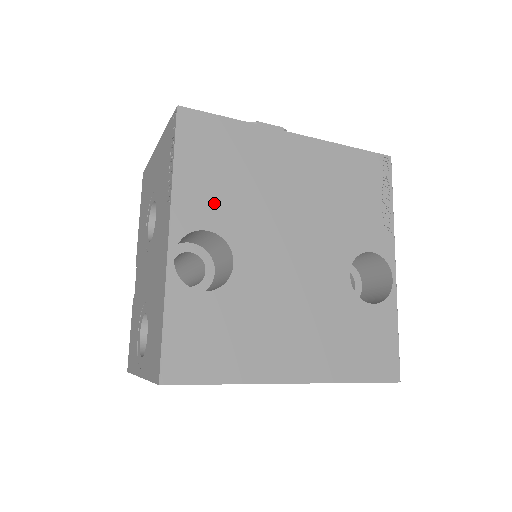
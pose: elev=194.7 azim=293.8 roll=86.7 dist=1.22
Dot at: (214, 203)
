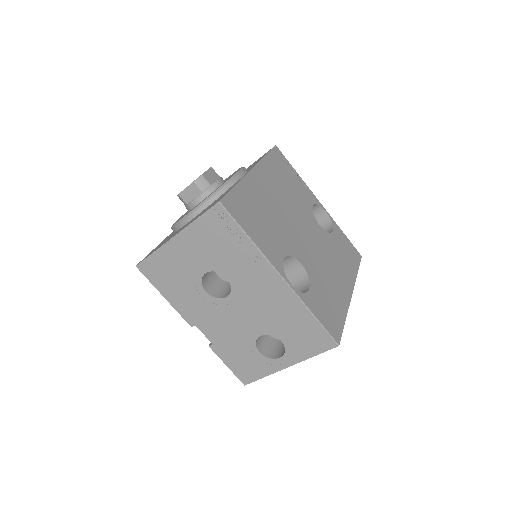
Dot at: (273, 241)
